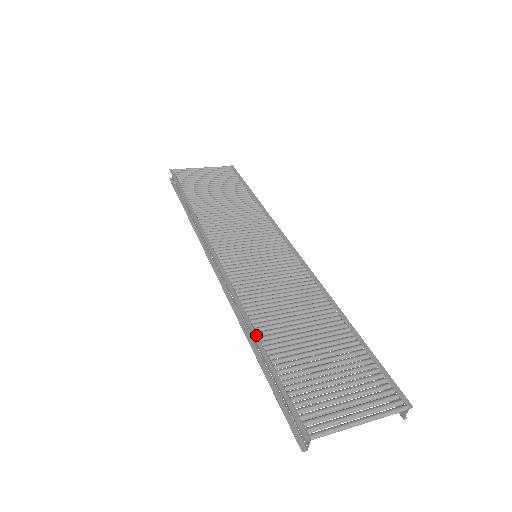
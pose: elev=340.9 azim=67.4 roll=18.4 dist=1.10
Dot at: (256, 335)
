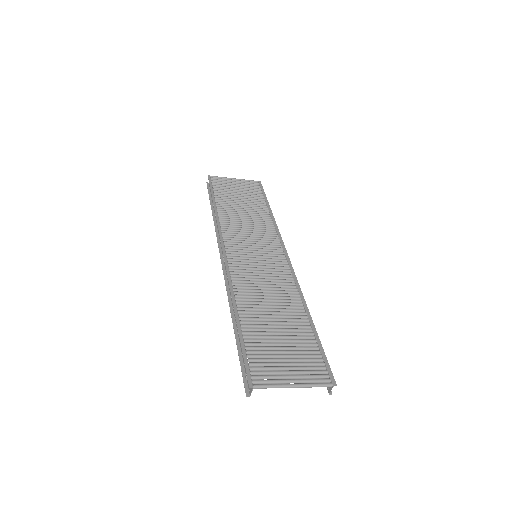
Dot at: (237, 312)
